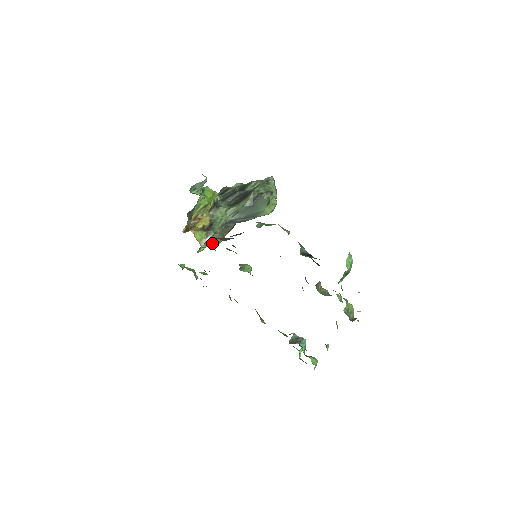
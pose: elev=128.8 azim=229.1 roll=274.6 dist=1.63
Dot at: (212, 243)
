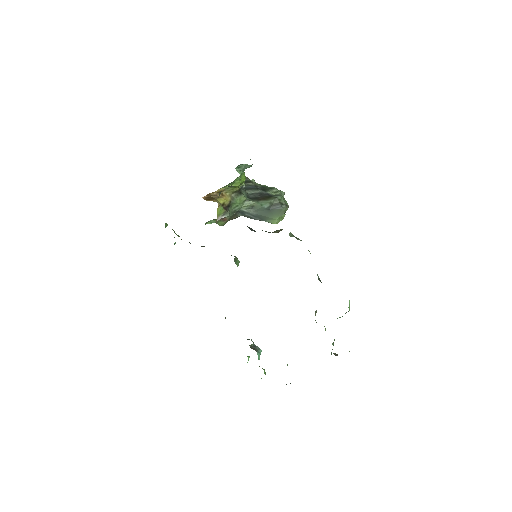
Dot at: (218, 222)
